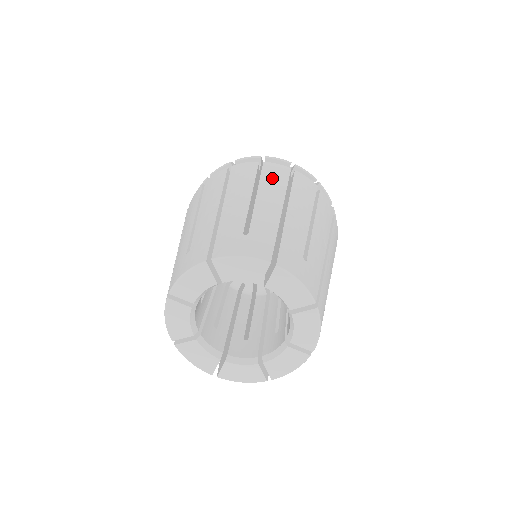
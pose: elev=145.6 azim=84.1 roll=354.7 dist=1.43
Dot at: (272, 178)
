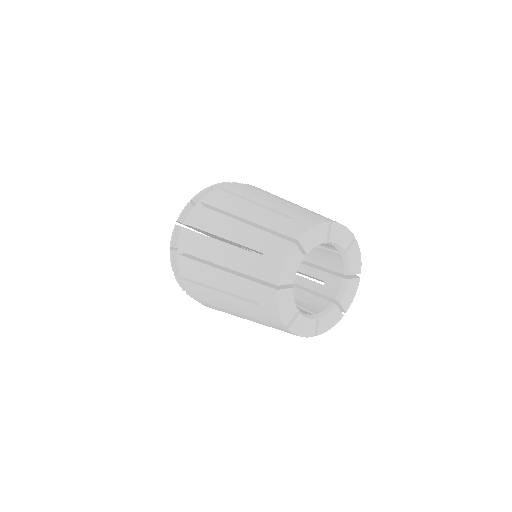
Dot at: (244, 191)
